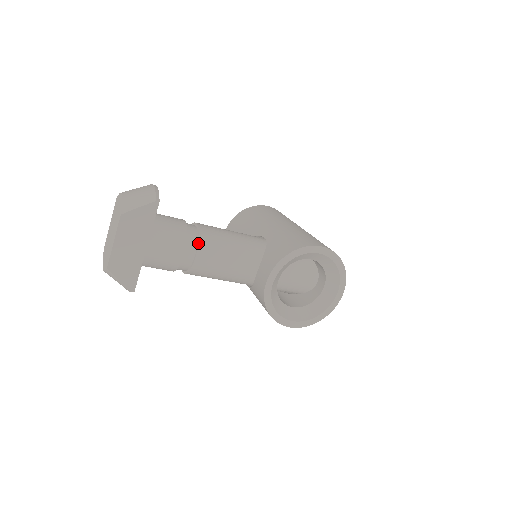
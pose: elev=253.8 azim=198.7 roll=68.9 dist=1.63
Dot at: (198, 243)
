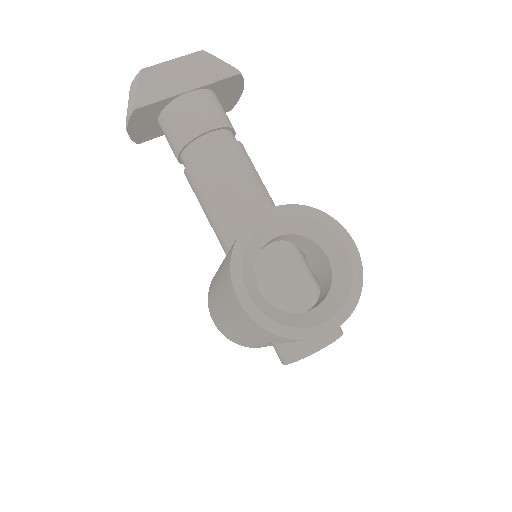
Dot at: (232, 140)
